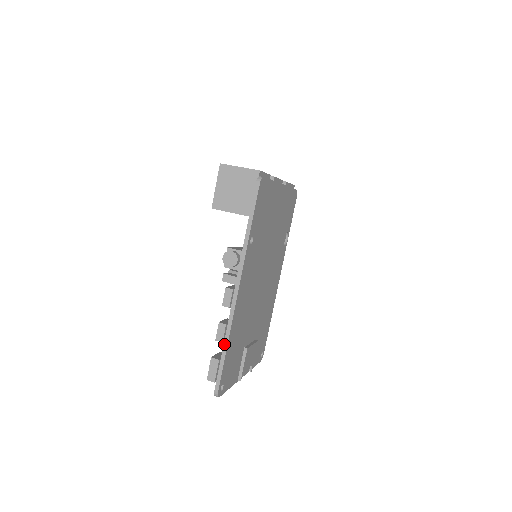
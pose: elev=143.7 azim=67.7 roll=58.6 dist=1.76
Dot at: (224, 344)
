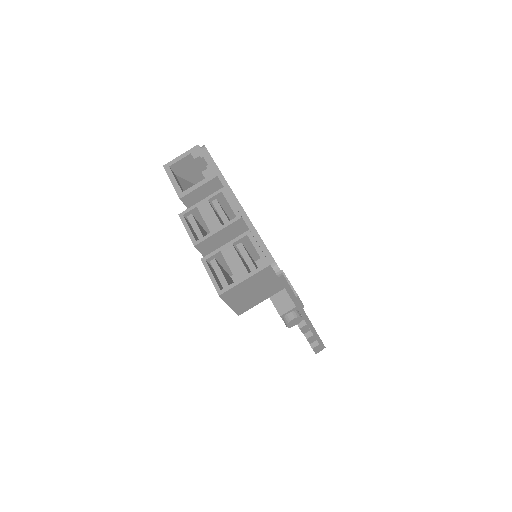
Dot at: (315, 337)
